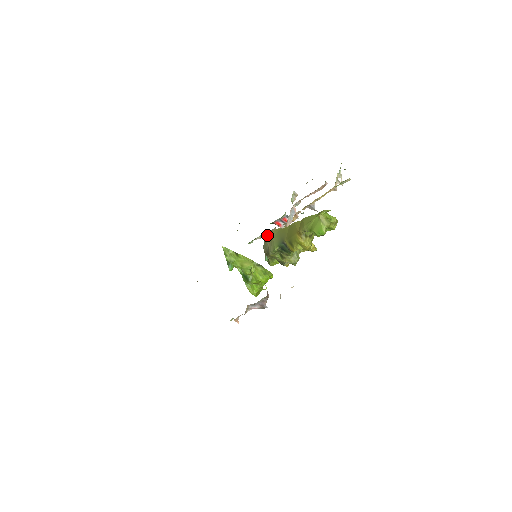
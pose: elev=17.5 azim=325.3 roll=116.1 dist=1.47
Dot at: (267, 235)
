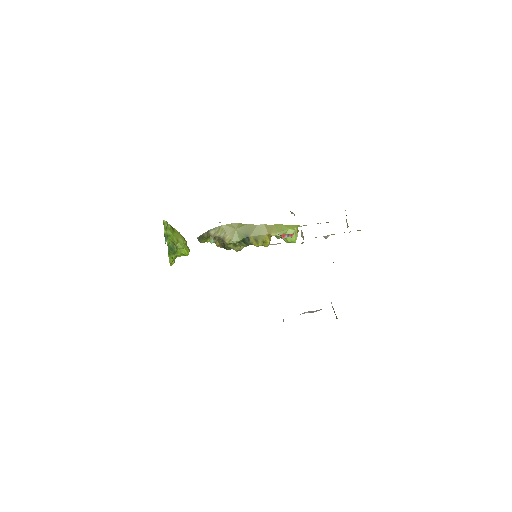
Dot at: occluded
